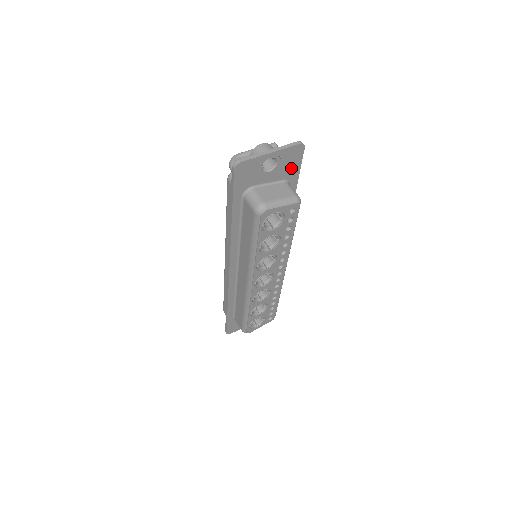
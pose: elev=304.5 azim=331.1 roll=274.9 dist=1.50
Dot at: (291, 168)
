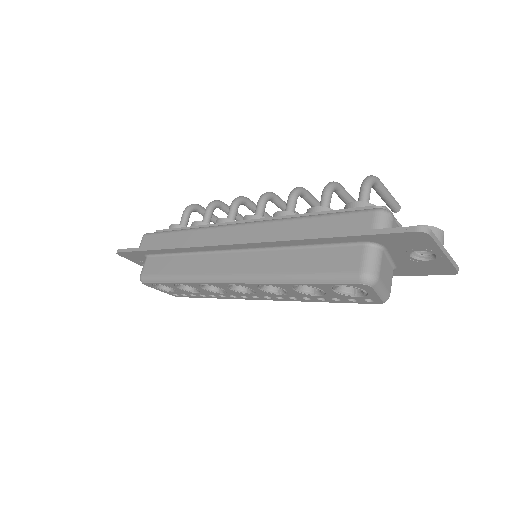
Dot at: (416, 269)
